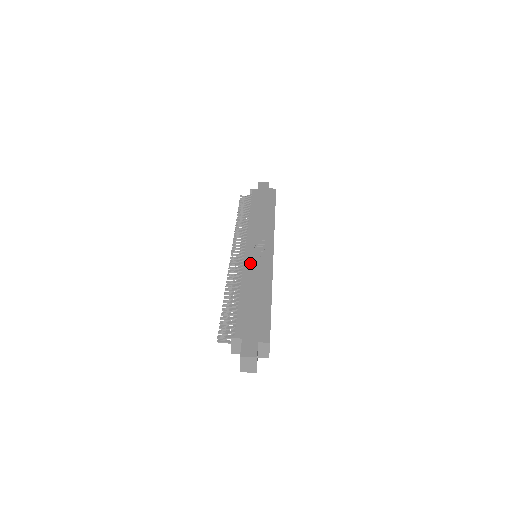
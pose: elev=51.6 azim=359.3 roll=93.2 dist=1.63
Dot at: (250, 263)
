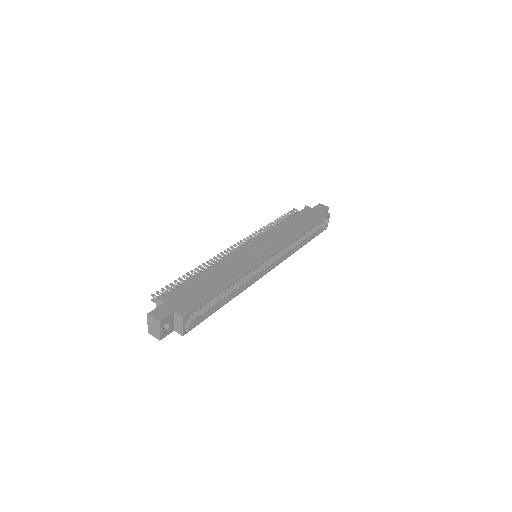
Dot at: (238, 255)
